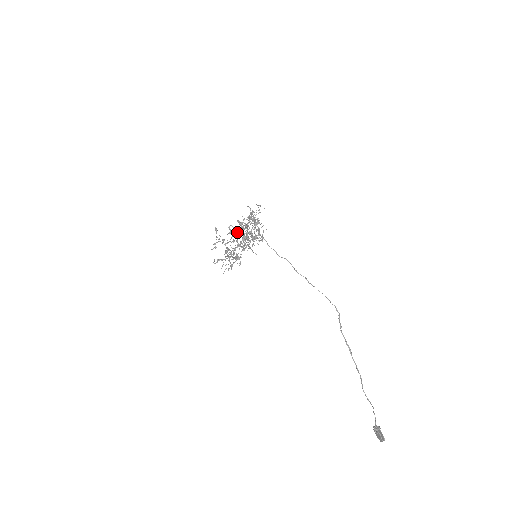
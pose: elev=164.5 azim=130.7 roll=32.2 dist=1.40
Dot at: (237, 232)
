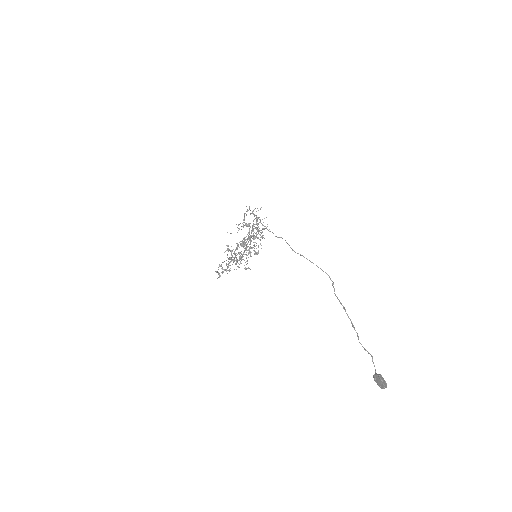
Dot at: (241, 245)
